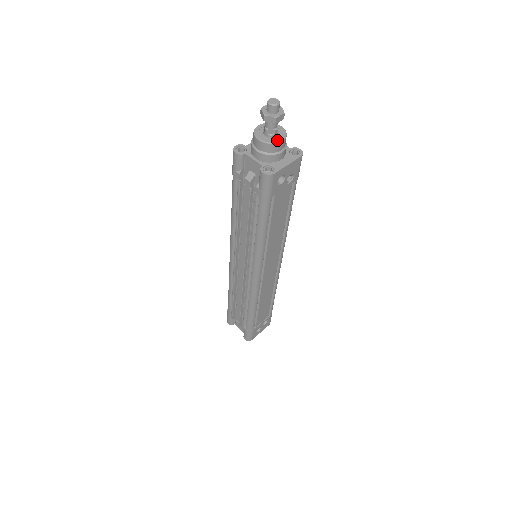
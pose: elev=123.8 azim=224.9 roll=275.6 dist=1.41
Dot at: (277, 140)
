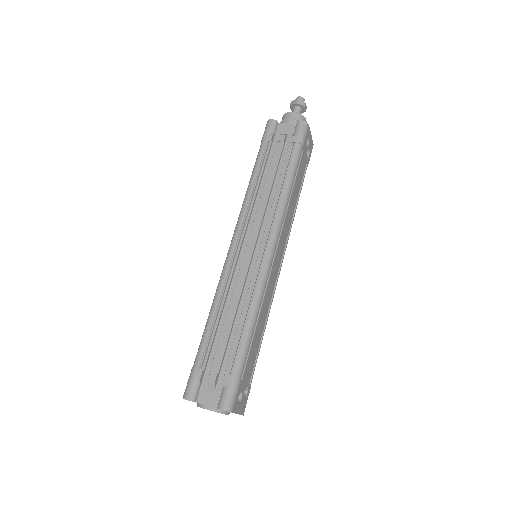
Dot at: (303, 118)
